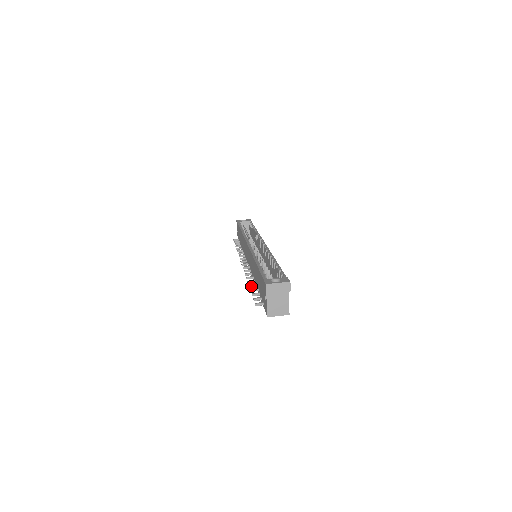
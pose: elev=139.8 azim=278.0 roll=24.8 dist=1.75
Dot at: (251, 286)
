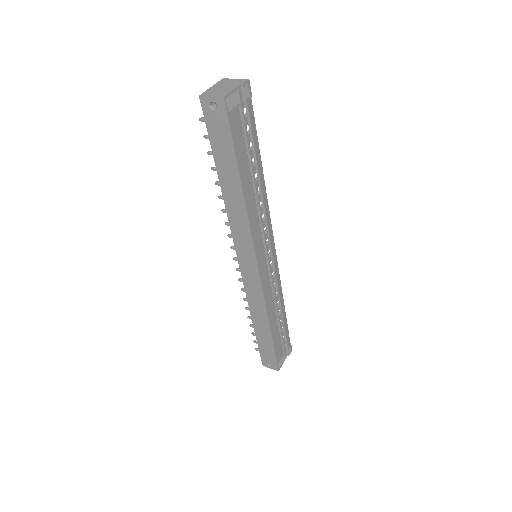
Dot at: (217, 182)
